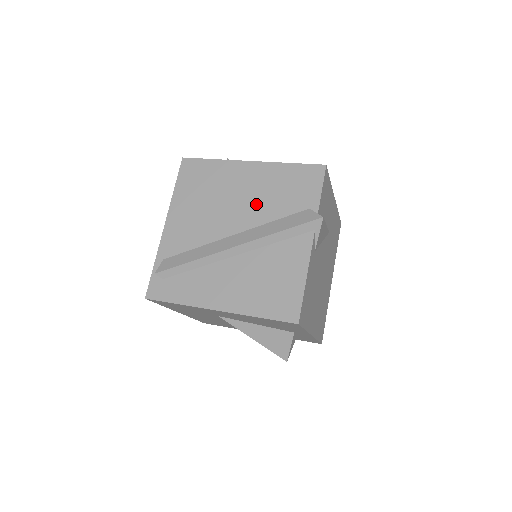
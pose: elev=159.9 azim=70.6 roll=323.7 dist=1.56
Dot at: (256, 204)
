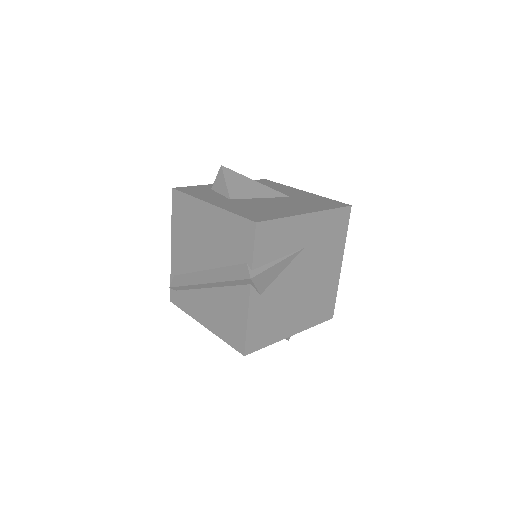
Dot at: (216, 247)
